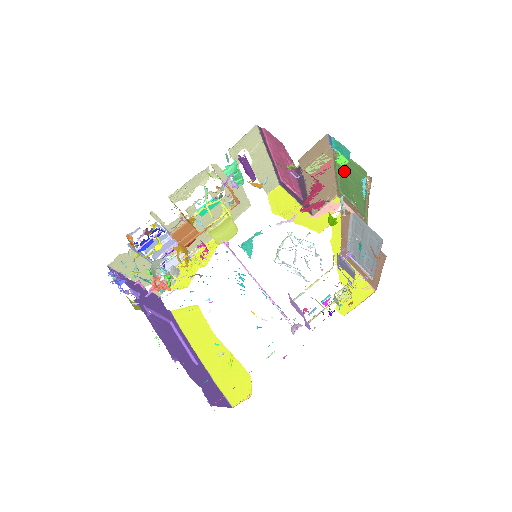
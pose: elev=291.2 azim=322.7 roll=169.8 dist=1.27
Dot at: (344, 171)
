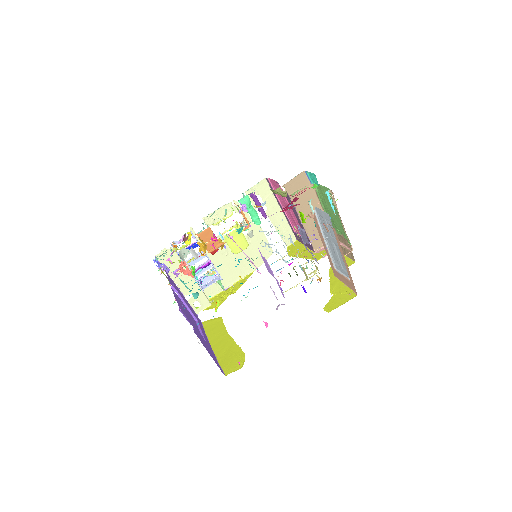
Dot at: (324, 202)
